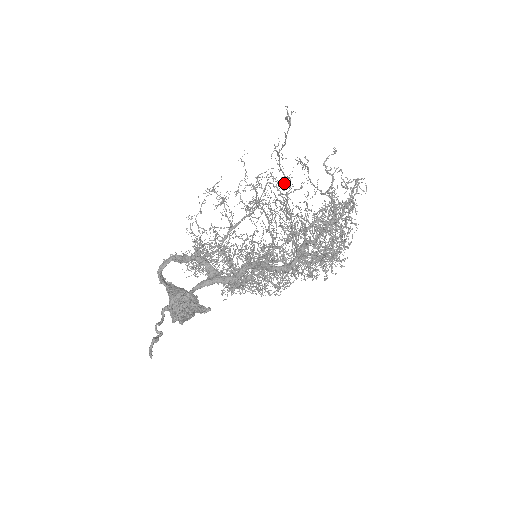
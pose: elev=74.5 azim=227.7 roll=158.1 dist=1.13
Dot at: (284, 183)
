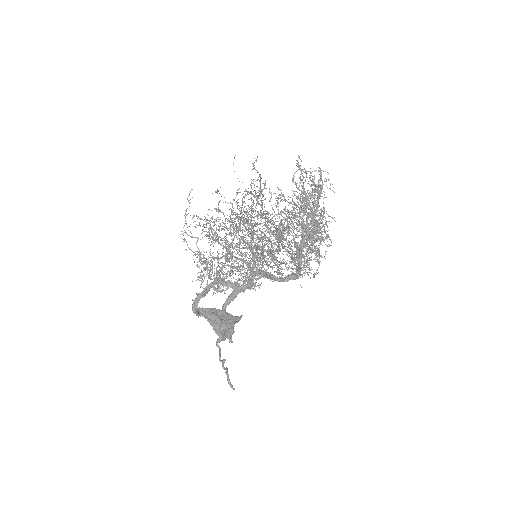
Dot at: (279, 239)
